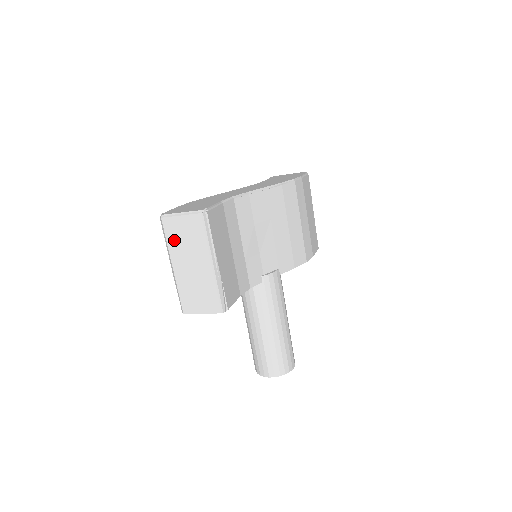
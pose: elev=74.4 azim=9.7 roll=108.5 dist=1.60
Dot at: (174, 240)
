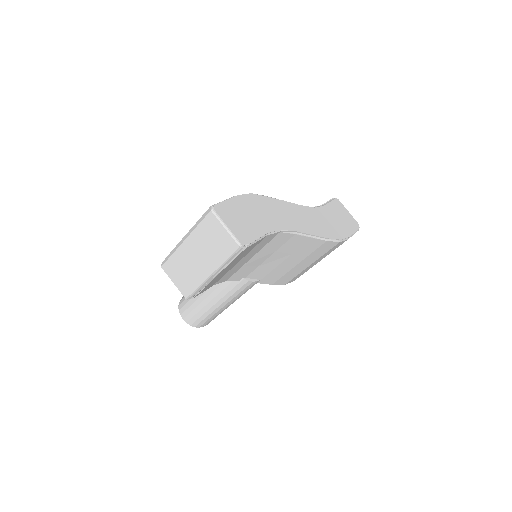
Dot at: (204, 232)
